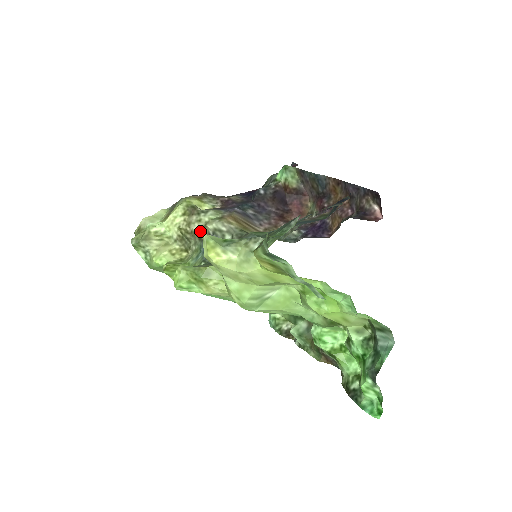
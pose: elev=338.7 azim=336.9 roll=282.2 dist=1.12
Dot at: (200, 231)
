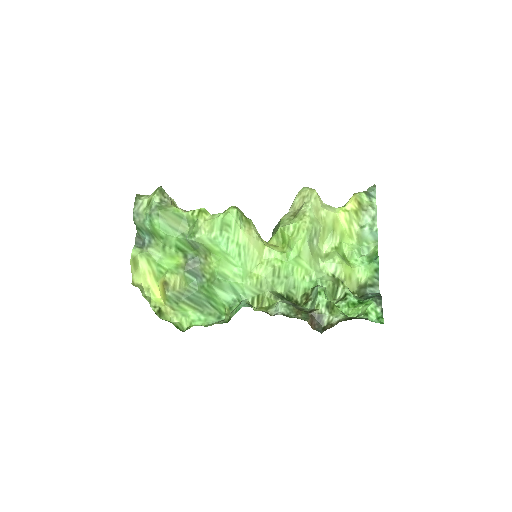
Dot at: occluded
